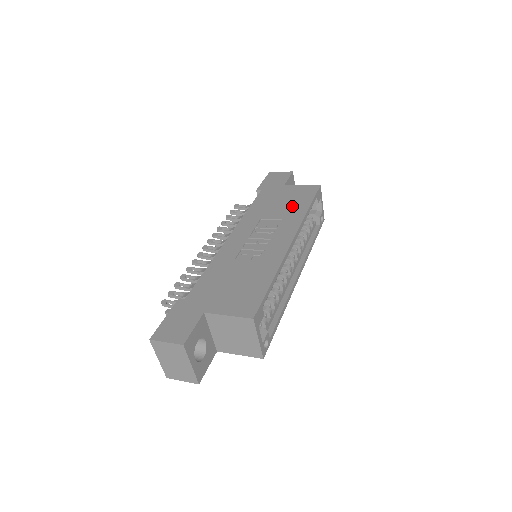
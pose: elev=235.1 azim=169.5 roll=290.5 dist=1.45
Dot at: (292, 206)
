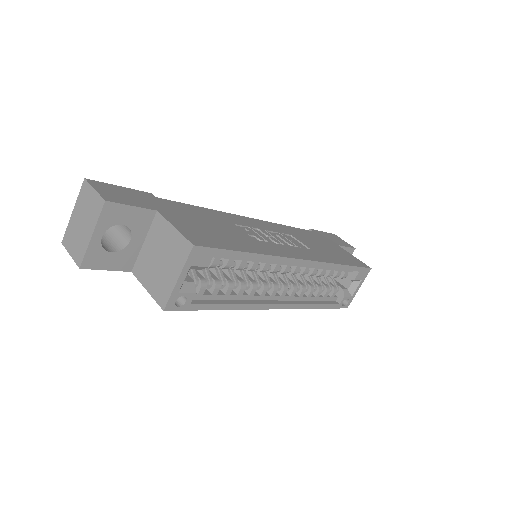
Dot at: (329, 253)
